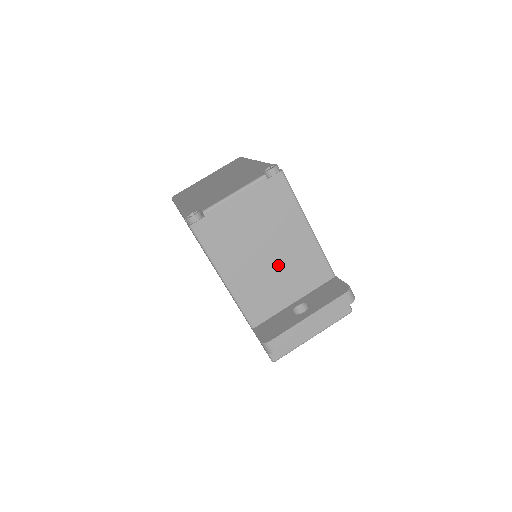
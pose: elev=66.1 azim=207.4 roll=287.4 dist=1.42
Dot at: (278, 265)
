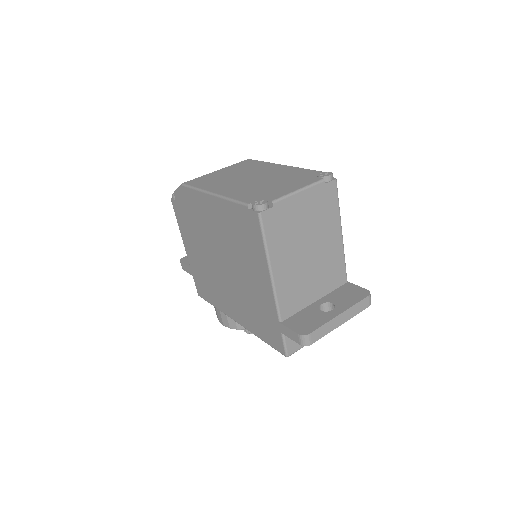
Dot at: (313, 264)
